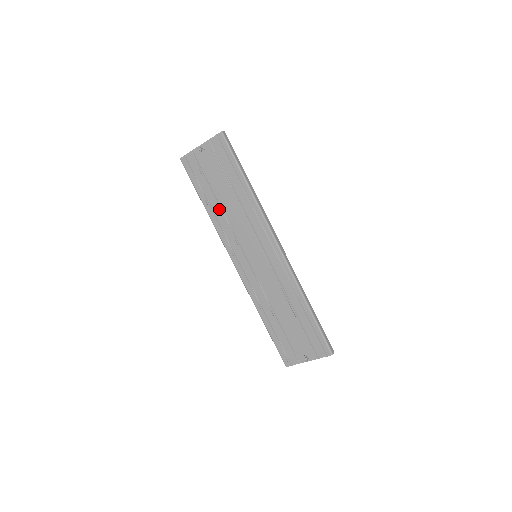
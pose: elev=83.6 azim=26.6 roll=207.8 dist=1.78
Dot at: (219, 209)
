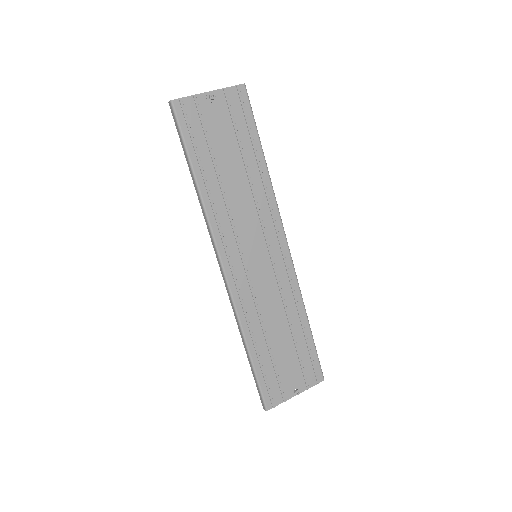
Dot at: (218, 186)
